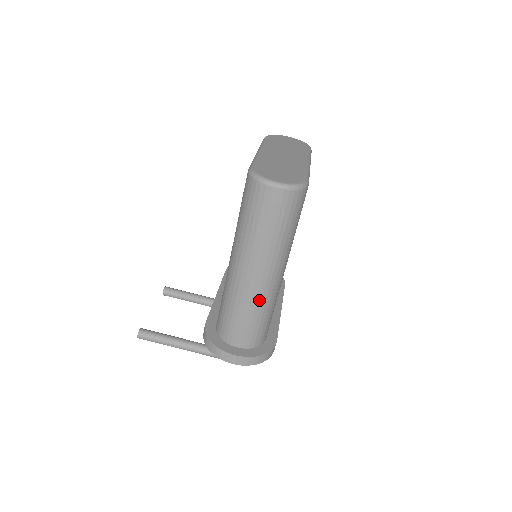
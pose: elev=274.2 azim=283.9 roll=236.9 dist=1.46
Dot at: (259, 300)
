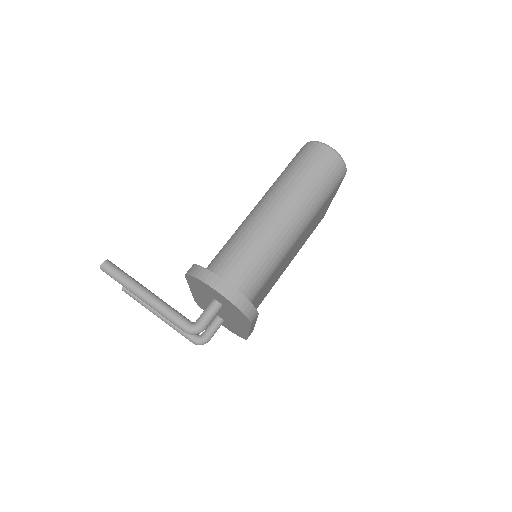
Dot at: (272, 239)
